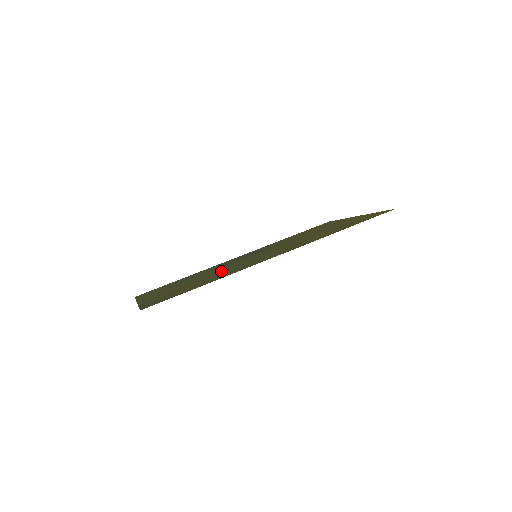
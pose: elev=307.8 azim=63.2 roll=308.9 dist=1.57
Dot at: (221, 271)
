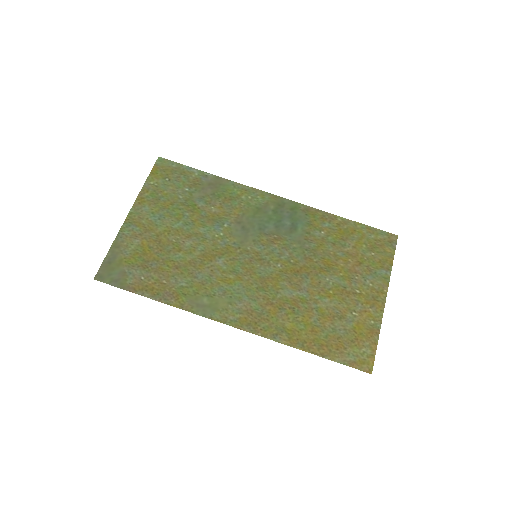
Dot at: (205, 258)
